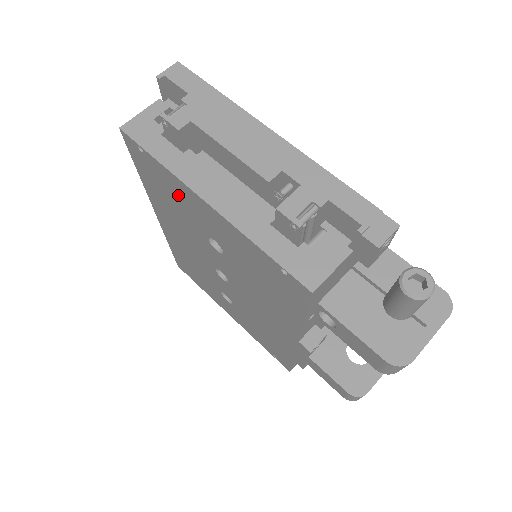
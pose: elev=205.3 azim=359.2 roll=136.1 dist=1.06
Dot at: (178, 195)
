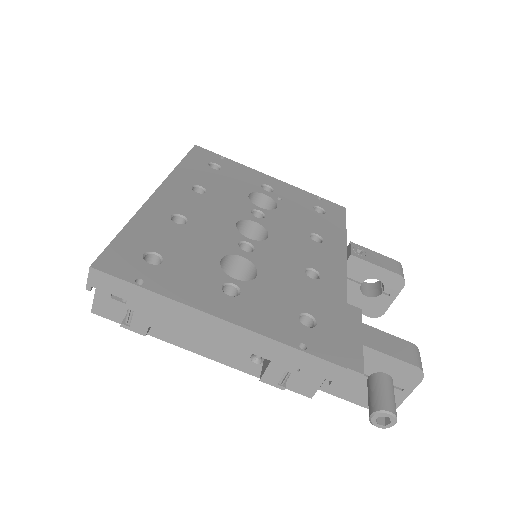
Dot at: occluded
